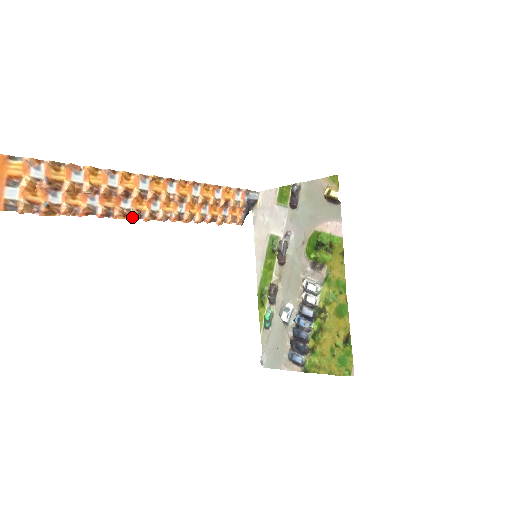
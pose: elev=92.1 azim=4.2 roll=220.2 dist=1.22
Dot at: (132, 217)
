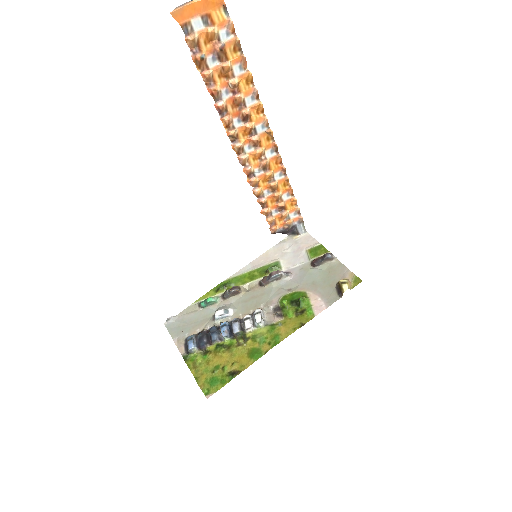
Dot at: (230, 134)
